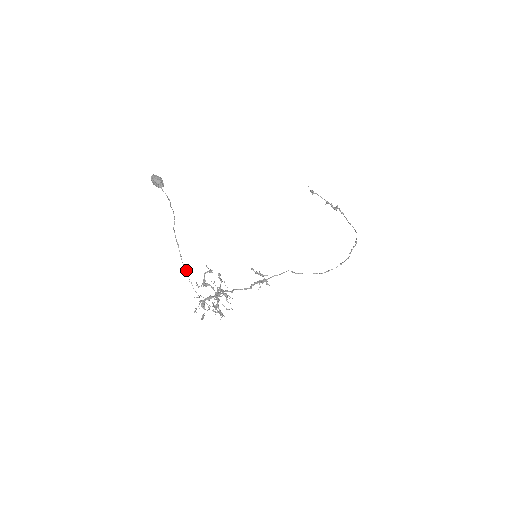
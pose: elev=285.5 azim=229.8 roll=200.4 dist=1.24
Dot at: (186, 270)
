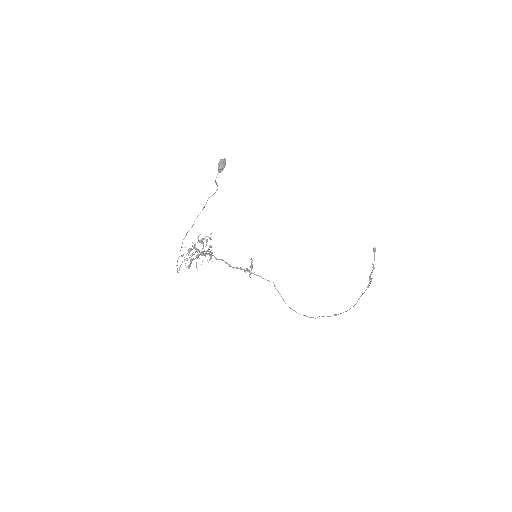
Dot at: (192, 226)
